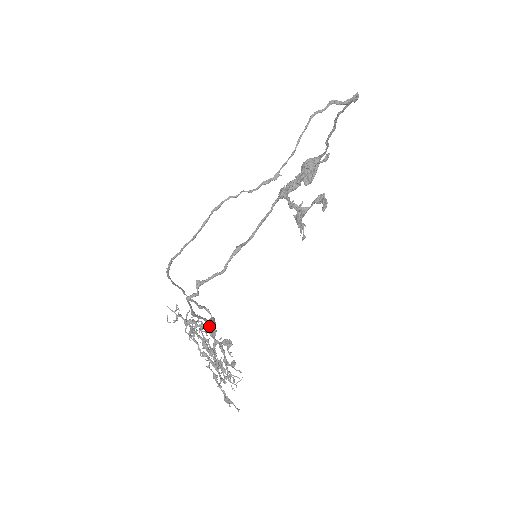
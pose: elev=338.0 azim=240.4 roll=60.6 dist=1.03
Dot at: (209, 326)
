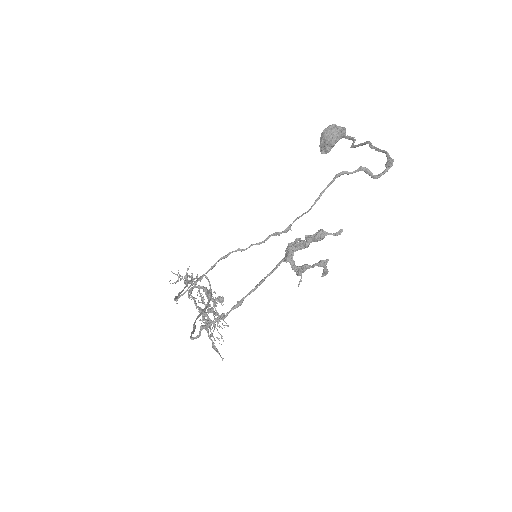
Dot at: (206, 290)
